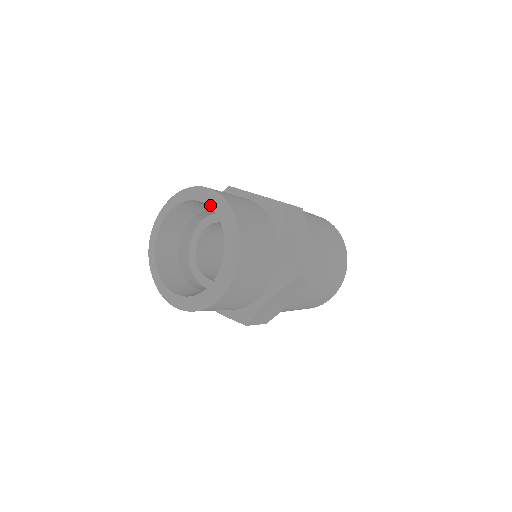
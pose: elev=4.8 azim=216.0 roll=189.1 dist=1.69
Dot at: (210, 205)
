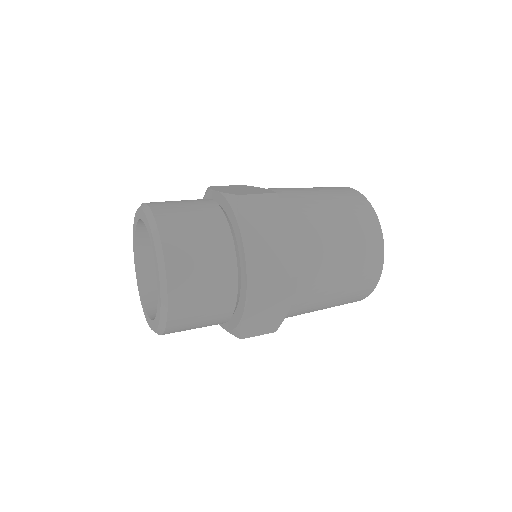
Dot at: (145, 223)
